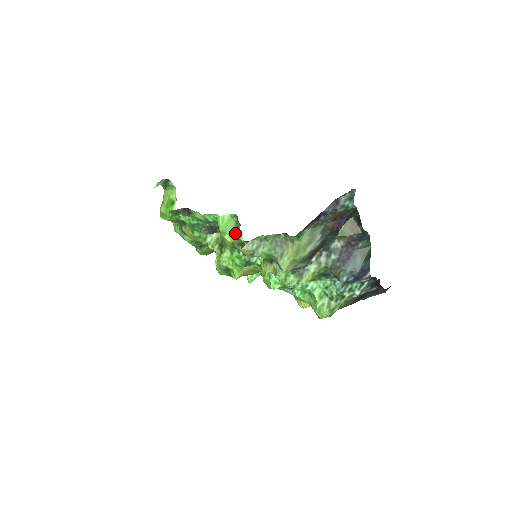
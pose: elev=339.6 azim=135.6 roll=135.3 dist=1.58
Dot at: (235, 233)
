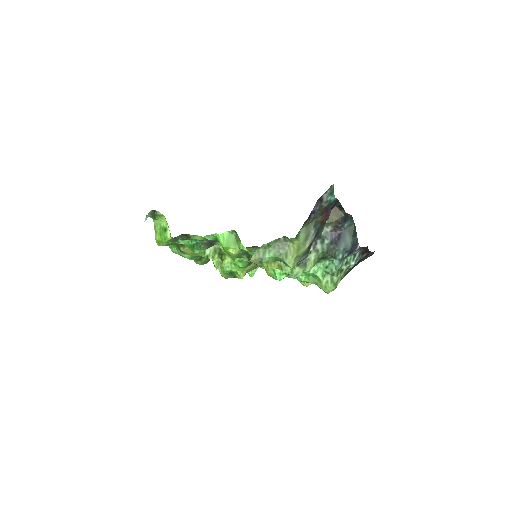
Dot at: (237, 246)
